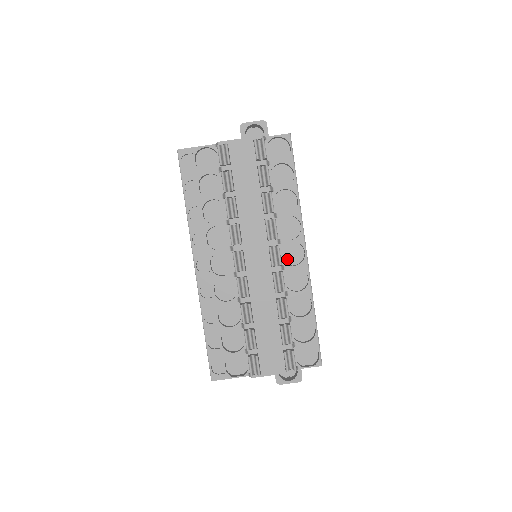
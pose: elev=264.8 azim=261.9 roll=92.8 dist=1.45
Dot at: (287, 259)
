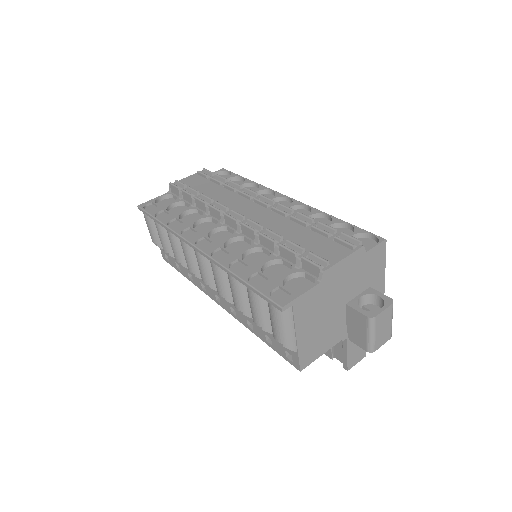
Dot at: occluded
